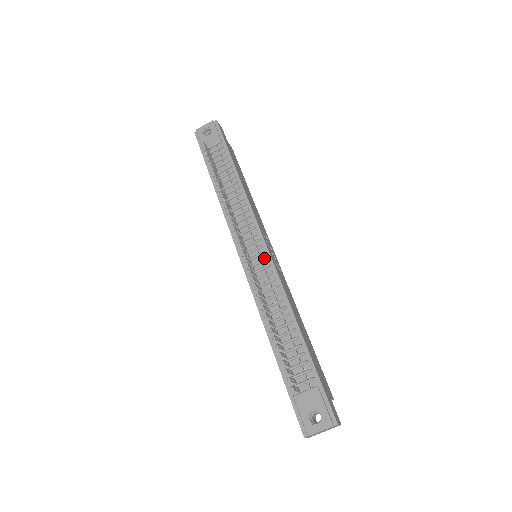
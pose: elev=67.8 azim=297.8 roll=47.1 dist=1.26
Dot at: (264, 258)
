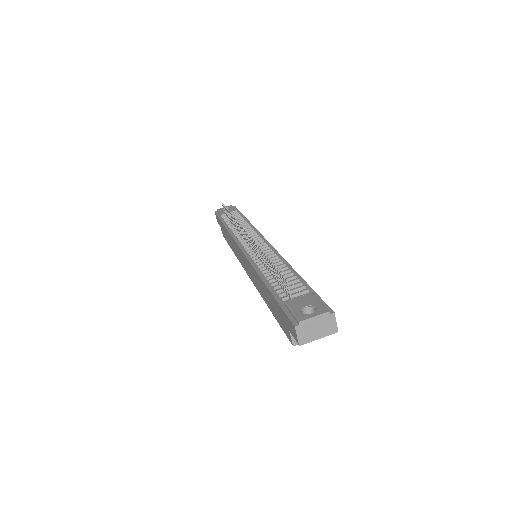
Dot at: (264, 246)
